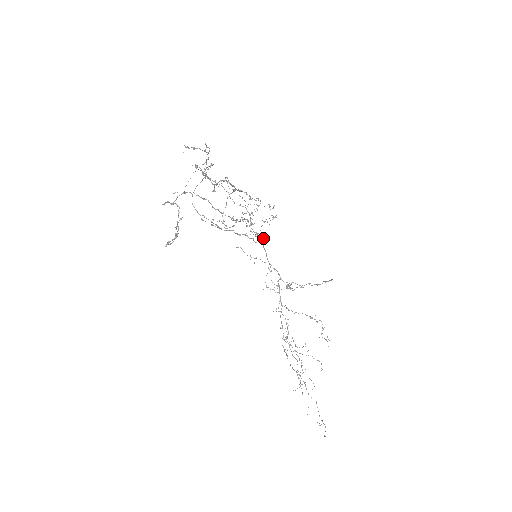
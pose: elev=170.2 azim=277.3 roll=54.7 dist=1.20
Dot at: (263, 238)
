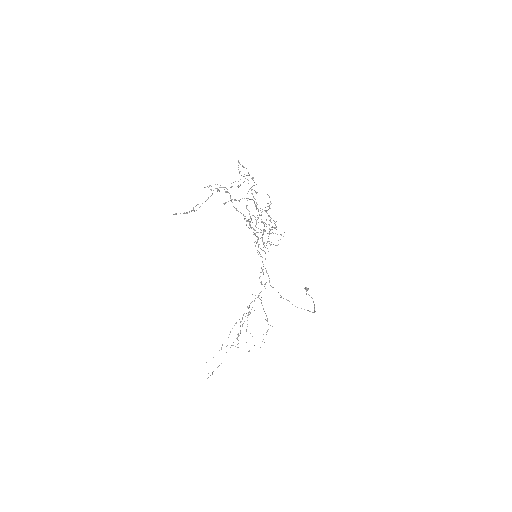
Dot at: occluded
